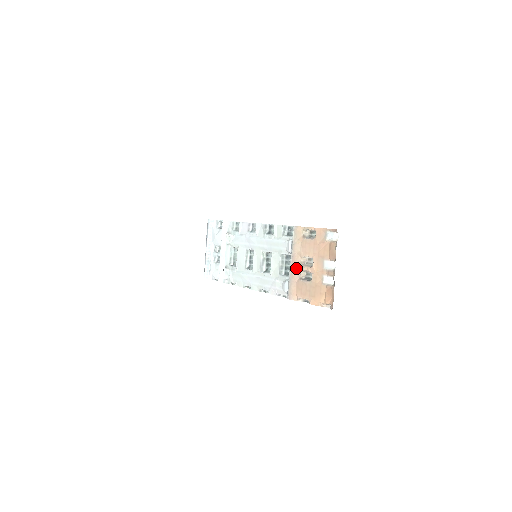
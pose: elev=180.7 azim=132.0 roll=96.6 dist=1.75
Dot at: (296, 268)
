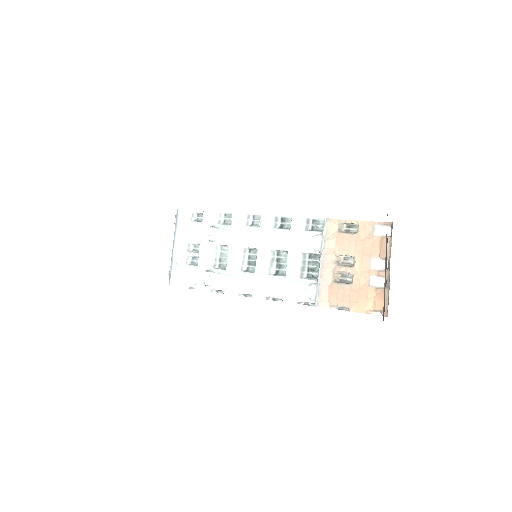
Dot at: (329, 269)
